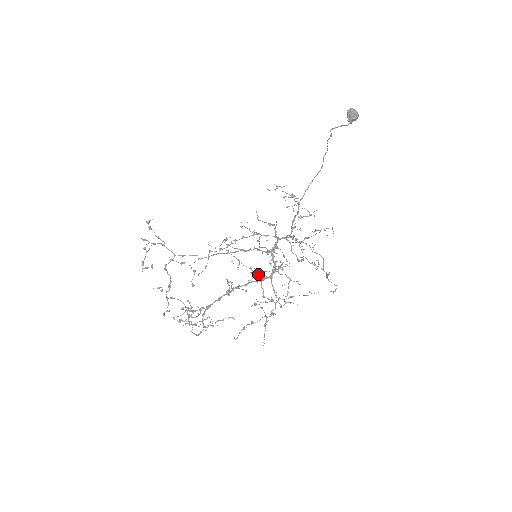
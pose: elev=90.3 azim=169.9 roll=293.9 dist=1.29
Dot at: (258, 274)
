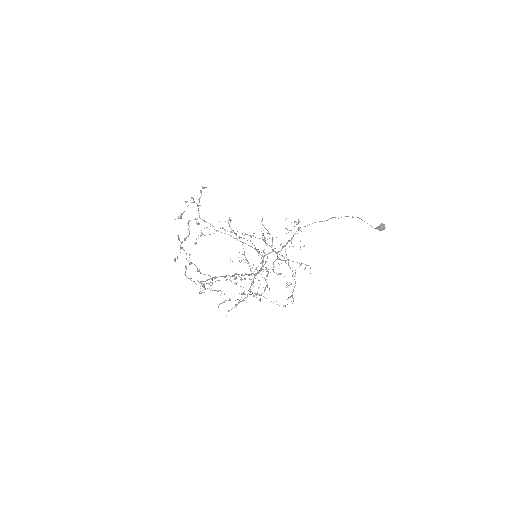
Dot at: occluded
